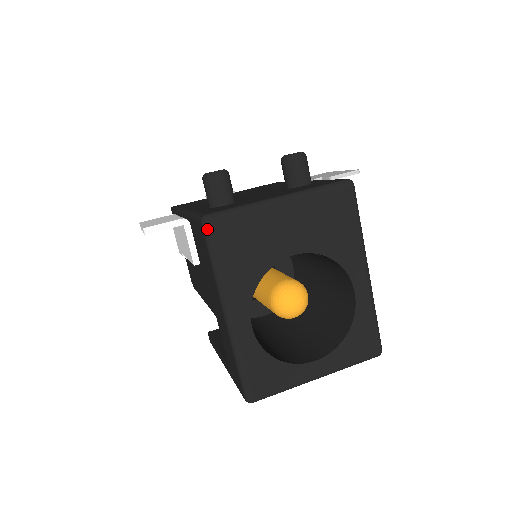
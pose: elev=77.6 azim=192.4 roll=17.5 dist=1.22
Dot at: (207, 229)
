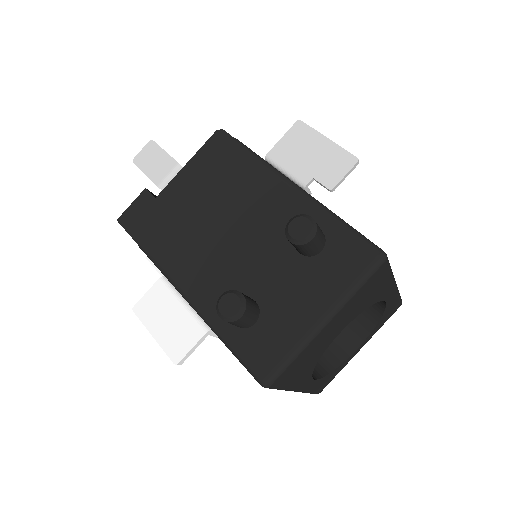
Dot at: (270, 388)
